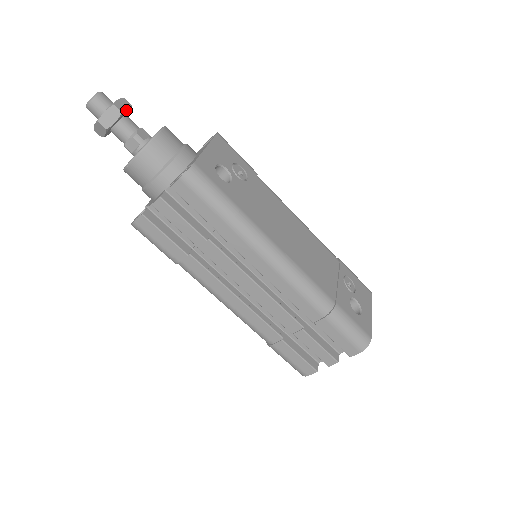
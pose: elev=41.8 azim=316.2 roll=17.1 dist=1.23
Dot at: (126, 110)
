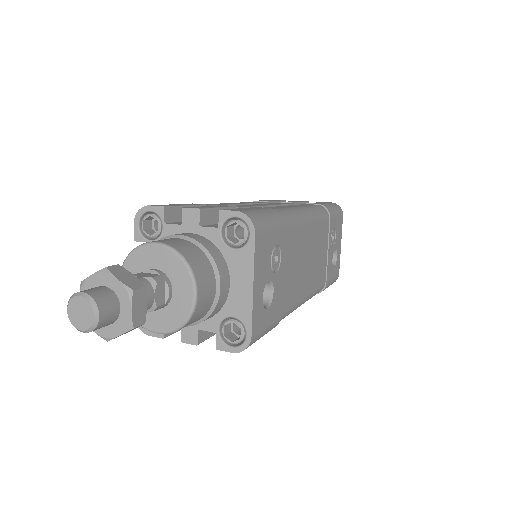
Dot at: (145, 309)
